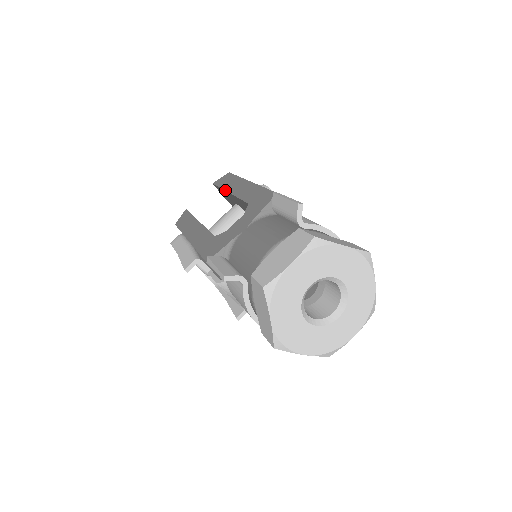
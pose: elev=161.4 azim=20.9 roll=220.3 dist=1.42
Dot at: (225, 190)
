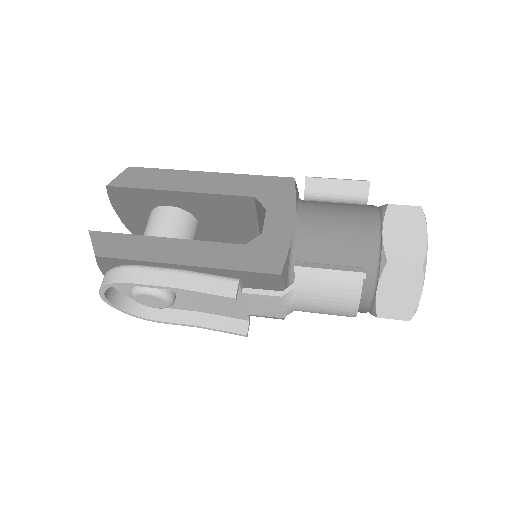
Dot at: (165, 189)
